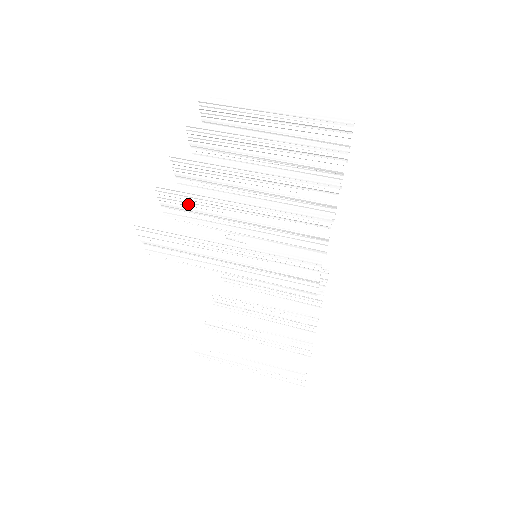
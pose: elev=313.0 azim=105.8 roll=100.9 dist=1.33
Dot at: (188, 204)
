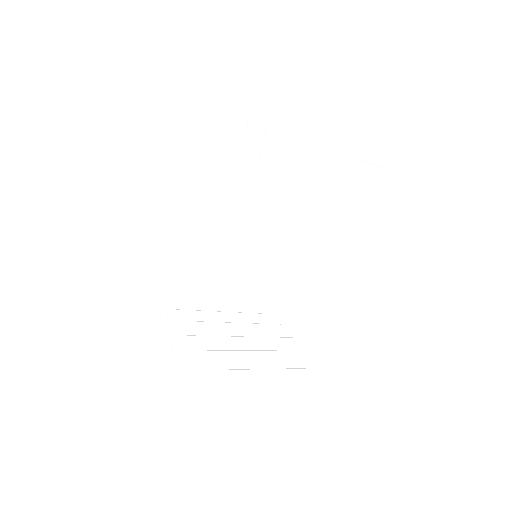
Dot at: occluded
